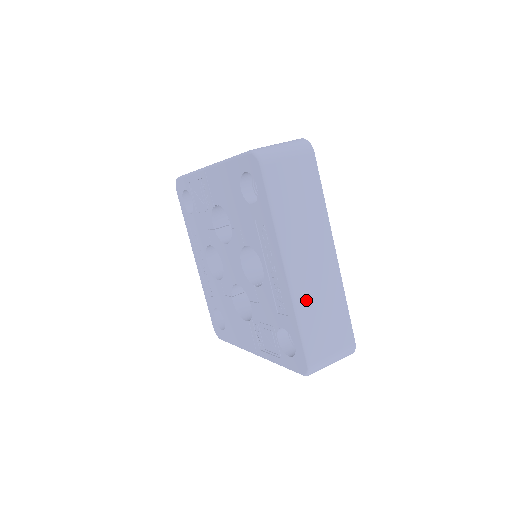
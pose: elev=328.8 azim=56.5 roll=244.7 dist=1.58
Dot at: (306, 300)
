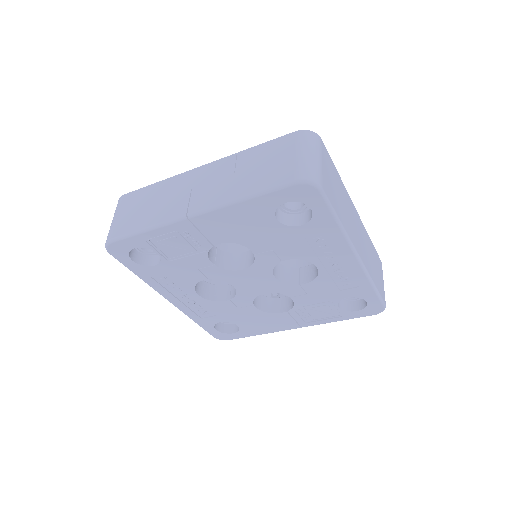
Dot at: (369, 266)
